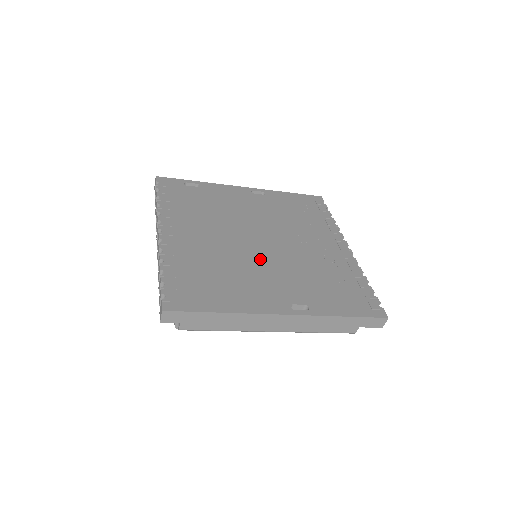
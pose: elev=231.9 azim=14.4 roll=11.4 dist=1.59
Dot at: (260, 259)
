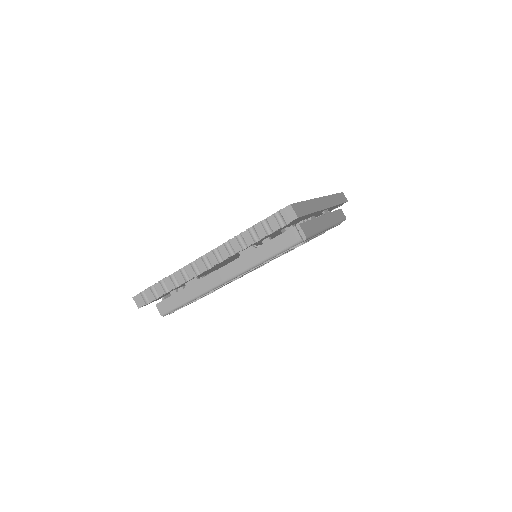
Dot at: occluded
